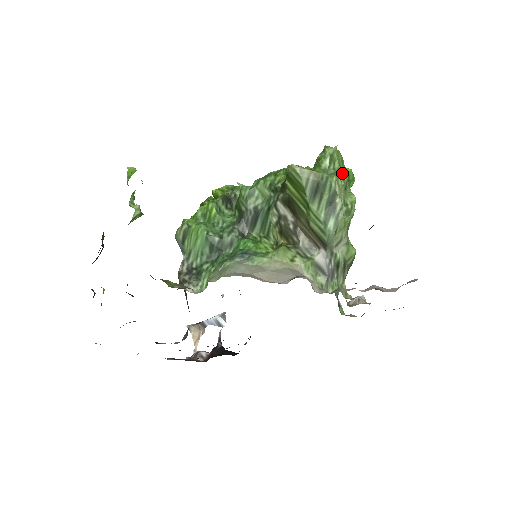
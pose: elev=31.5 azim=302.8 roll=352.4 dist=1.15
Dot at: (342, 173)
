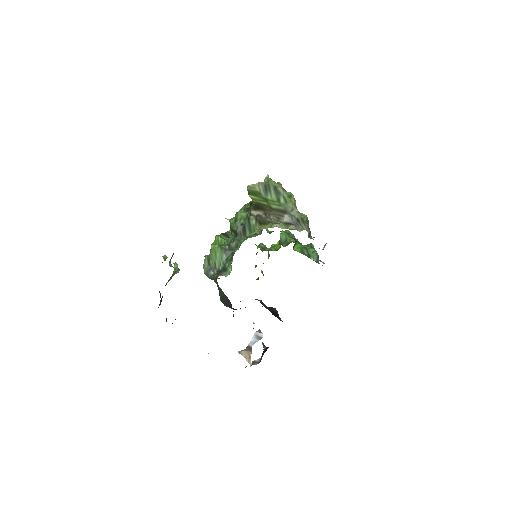
Dot at: (277, 182)
